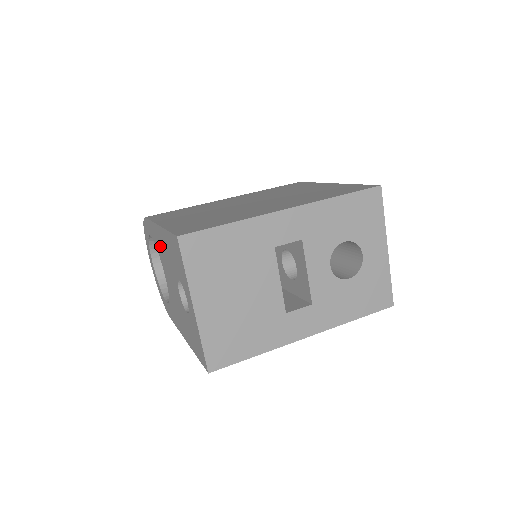
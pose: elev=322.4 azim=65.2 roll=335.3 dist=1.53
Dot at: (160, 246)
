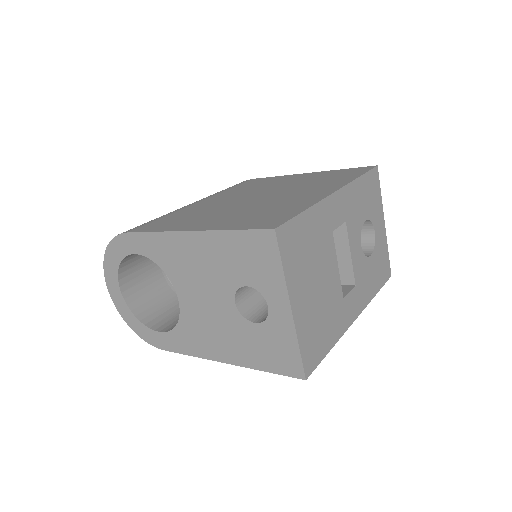
Dot at: (180, 259)
